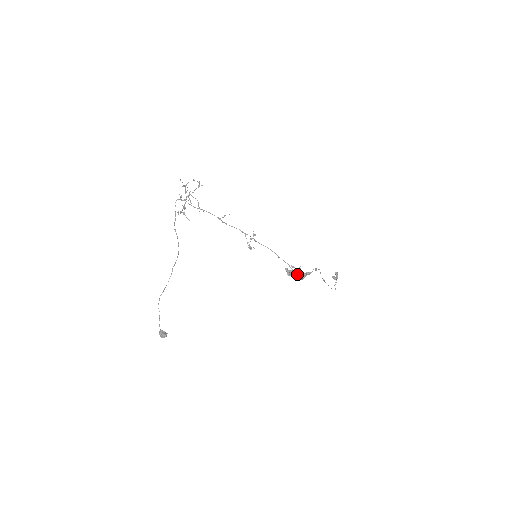
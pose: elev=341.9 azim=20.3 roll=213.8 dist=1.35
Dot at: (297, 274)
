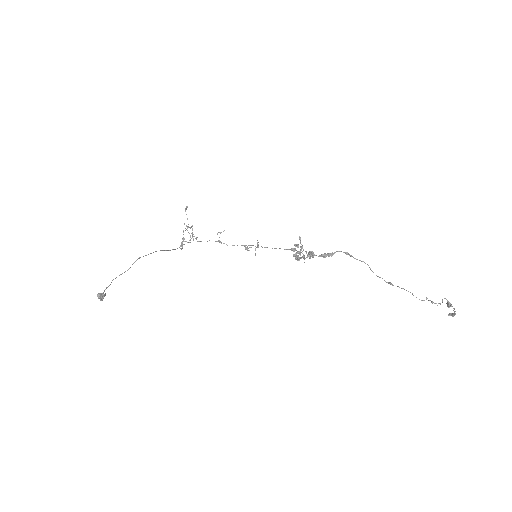
Dot at: (306, 252)
